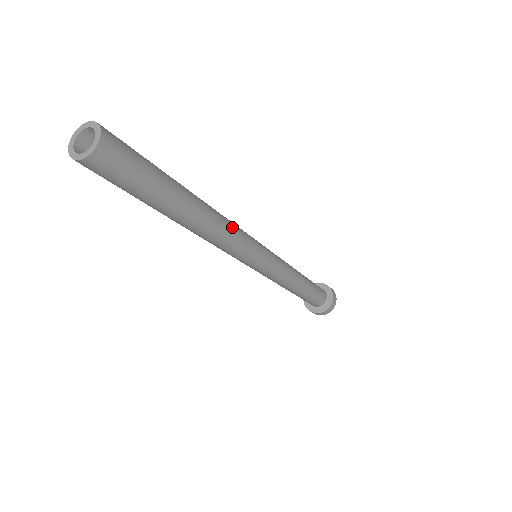
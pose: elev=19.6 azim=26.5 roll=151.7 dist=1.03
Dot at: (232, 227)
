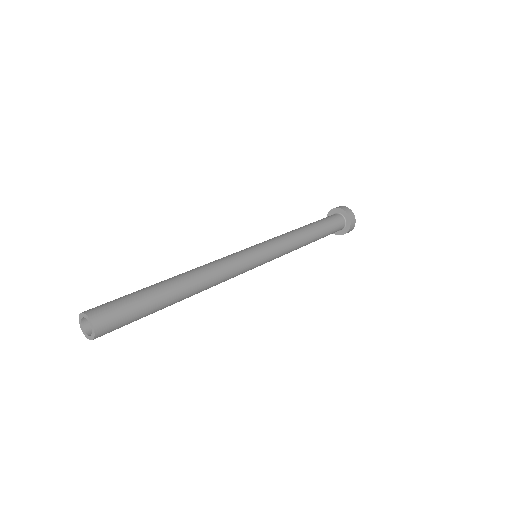
Dot at: (221, 281)
